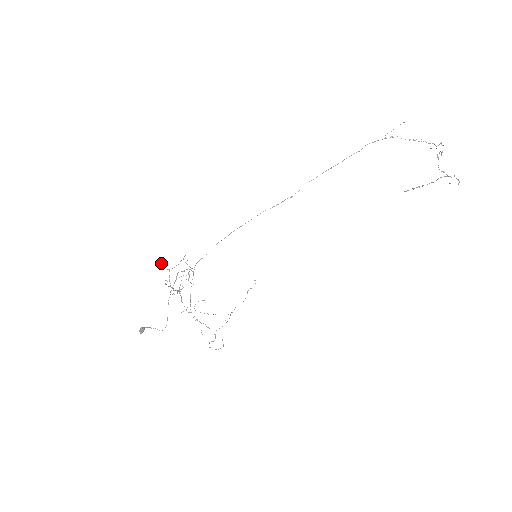
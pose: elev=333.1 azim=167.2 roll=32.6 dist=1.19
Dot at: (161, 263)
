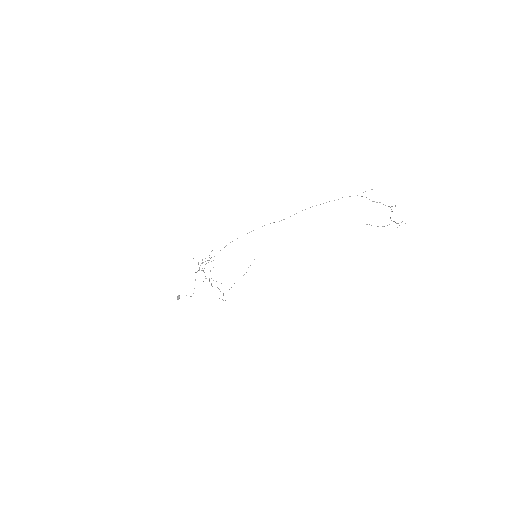
Dot at: occluded
